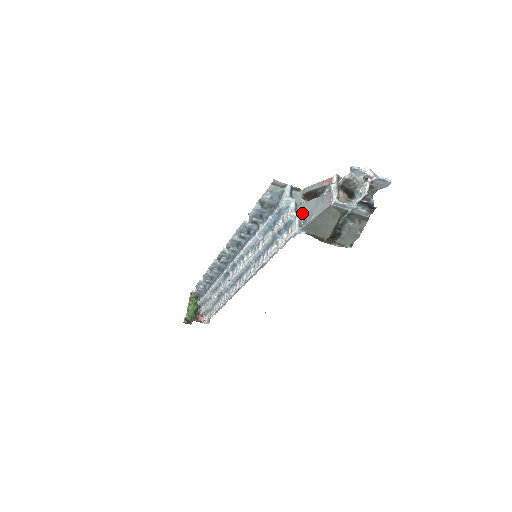
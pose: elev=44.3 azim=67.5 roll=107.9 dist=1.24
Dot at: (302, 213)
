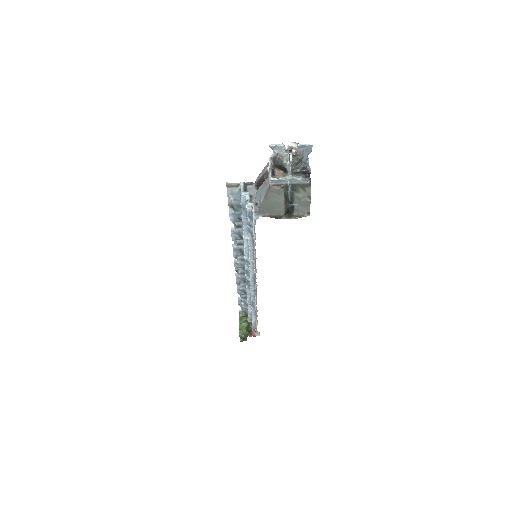
Dot at: (255, 201)
